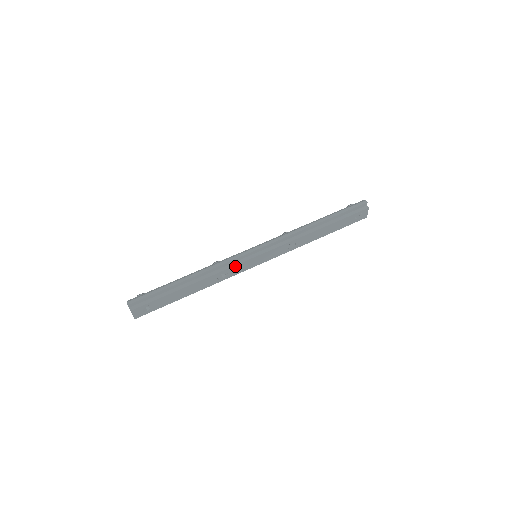
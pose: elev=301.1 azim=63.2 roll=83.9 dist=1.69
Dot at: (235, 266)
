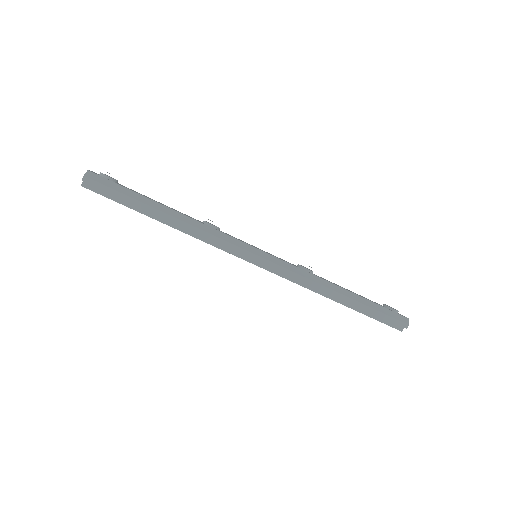
Dot at: (223, 250)
